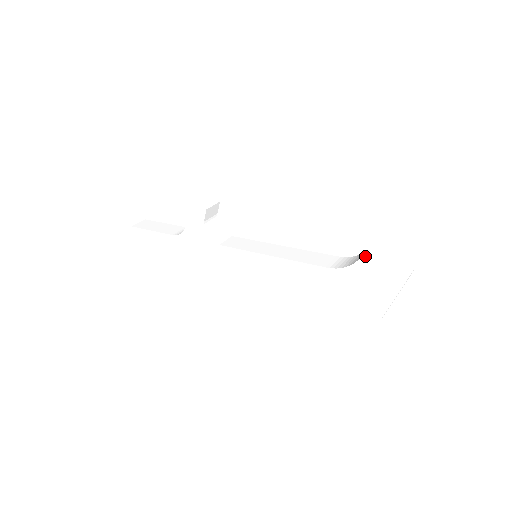
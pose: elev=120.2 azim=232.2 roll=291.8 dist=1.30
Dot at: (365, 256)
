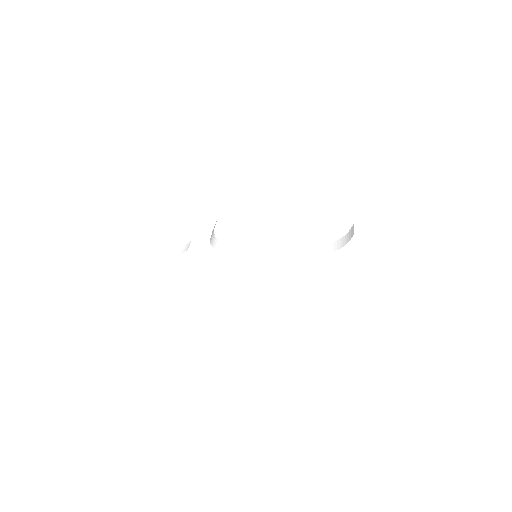
Dot at: (352, 240)
